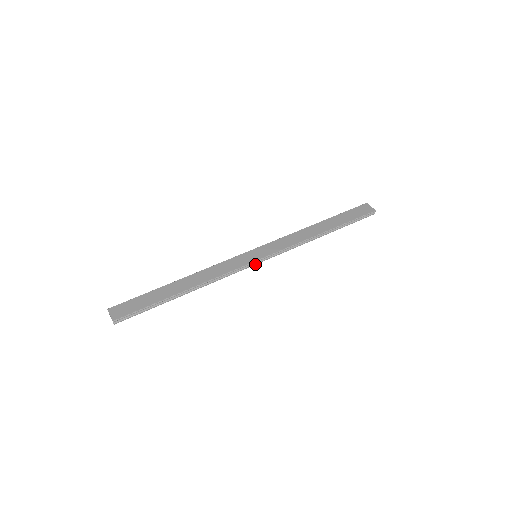
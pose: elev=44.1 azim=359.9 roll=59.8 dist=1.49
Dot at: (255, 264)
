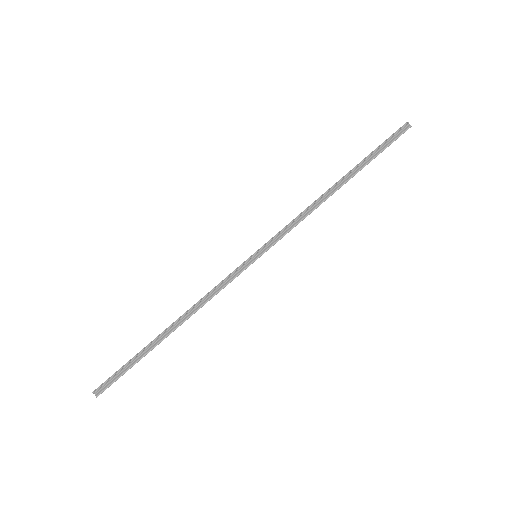
Dot at: (252, 262)
